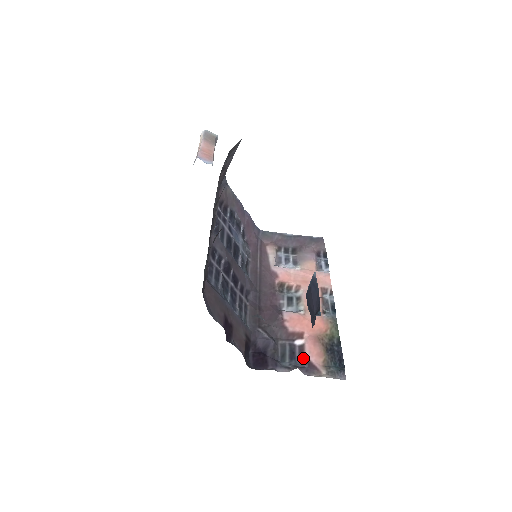
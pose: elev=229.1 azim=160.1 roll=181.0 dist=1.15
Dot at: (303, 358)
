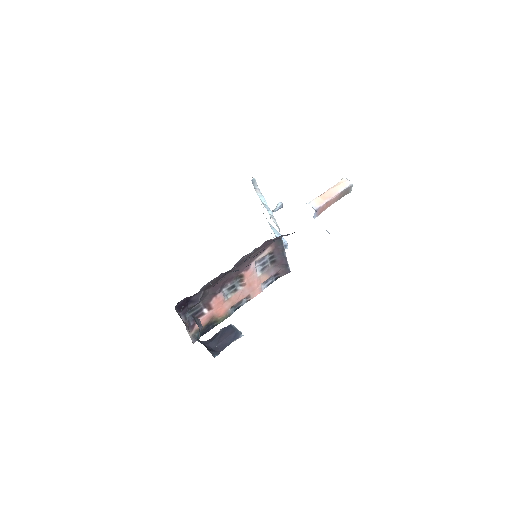
Dot at: occluded
